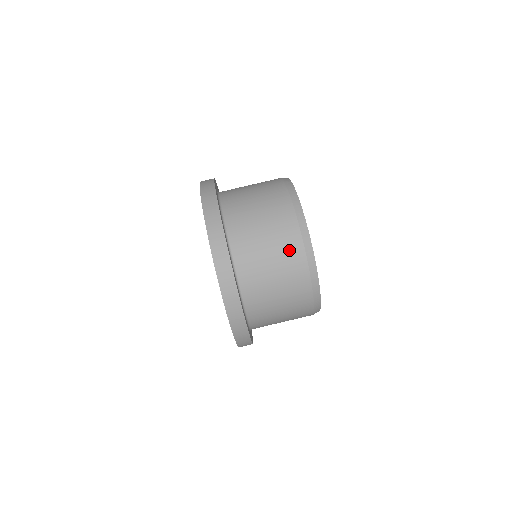
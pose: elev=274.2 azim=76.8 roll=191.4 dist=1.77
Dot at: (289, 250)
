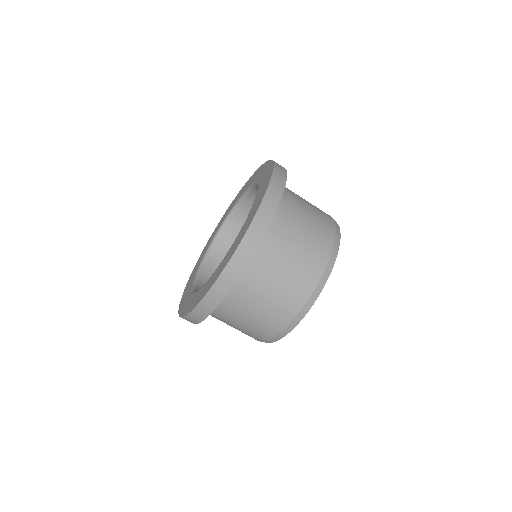
Dot at: (296, 291)
